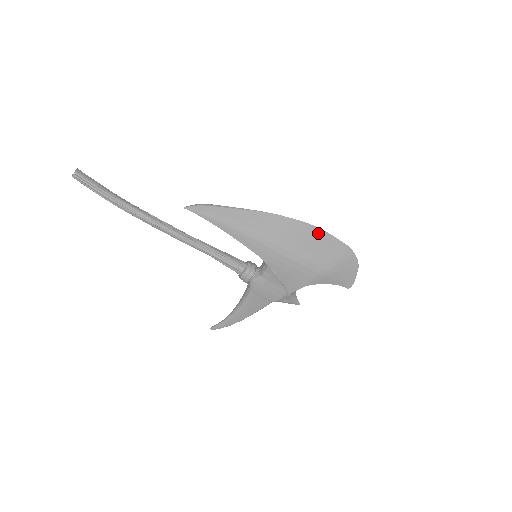
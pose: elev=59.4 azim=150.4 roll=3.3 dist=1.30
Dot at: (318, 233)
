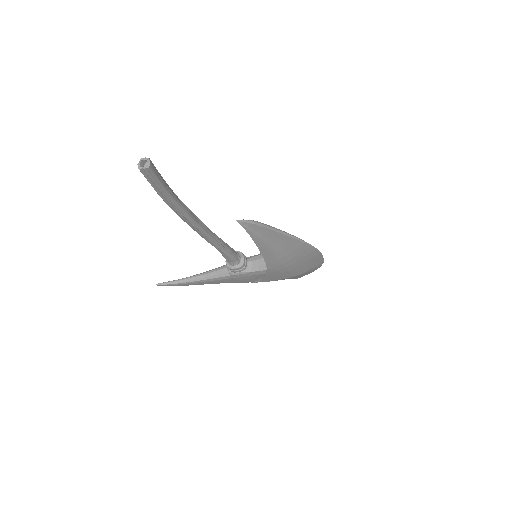
Dot at: (317, 255)
